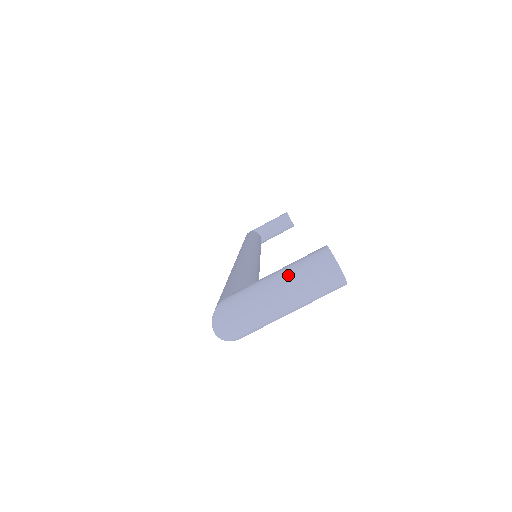
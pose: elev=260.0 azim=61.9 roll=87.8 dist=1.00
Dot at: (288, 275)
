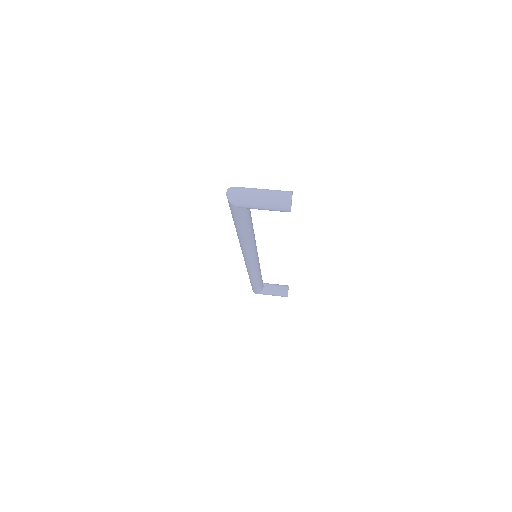
Dot at: (270, 190)
